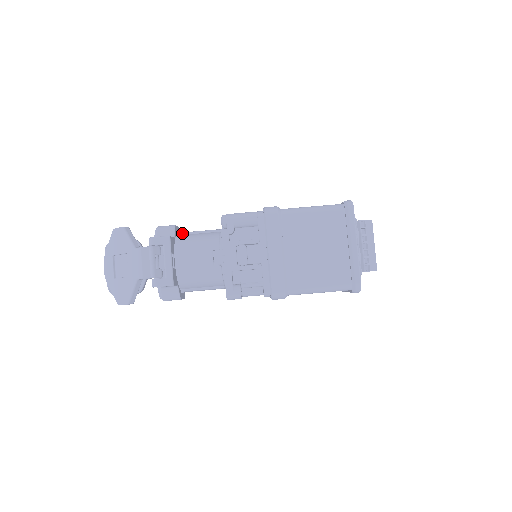
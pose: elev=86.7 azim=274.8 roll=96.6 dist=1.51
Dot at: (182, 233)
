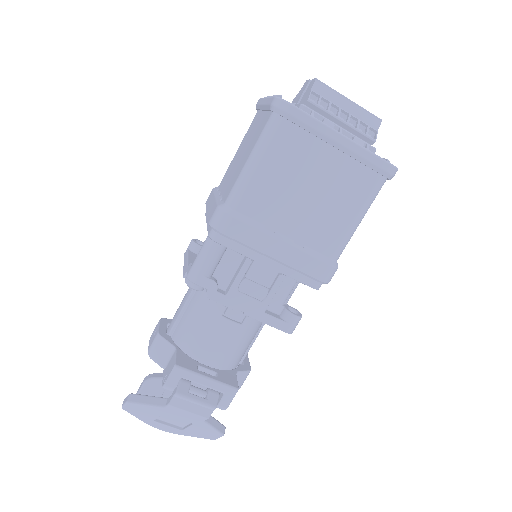
Dot at: (172, 329)
